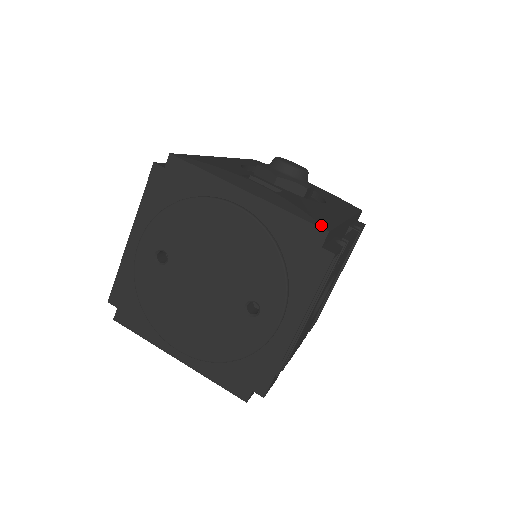
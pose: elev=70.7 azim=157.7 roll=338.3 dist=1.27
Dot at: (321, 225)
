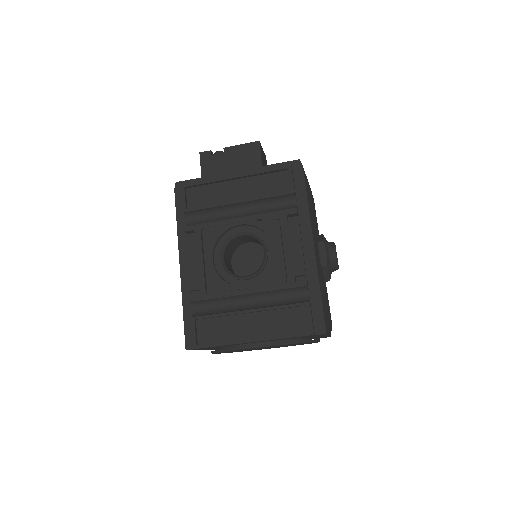
Dot at: occluded
